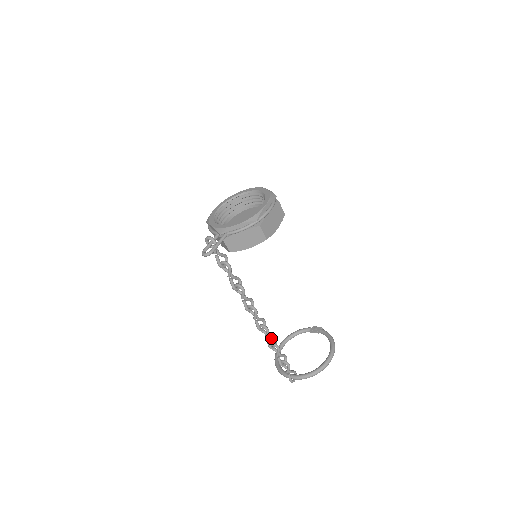
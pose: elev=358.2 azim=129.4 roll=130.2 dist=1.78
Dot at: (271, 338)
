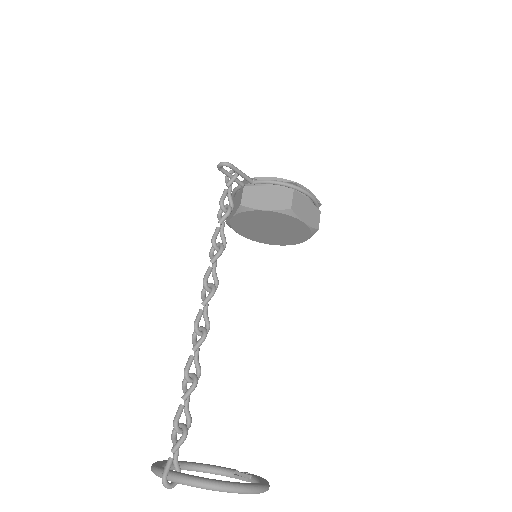
Dot at: (197, 361)
